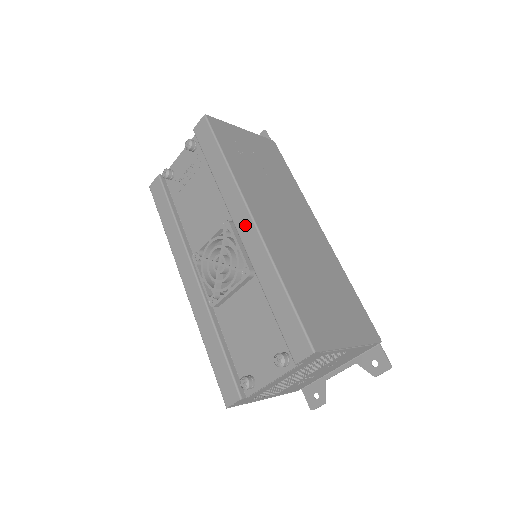
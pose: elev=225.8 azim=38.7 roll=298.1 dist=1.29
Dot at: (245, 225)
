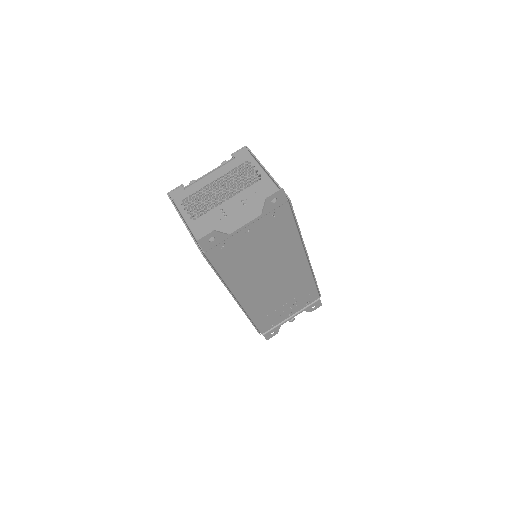
Dot at: occluded
